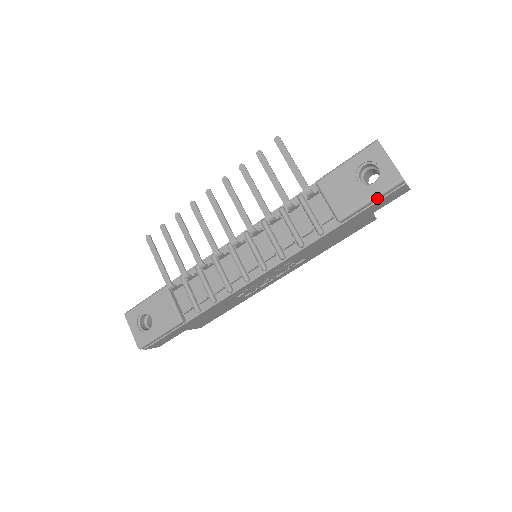
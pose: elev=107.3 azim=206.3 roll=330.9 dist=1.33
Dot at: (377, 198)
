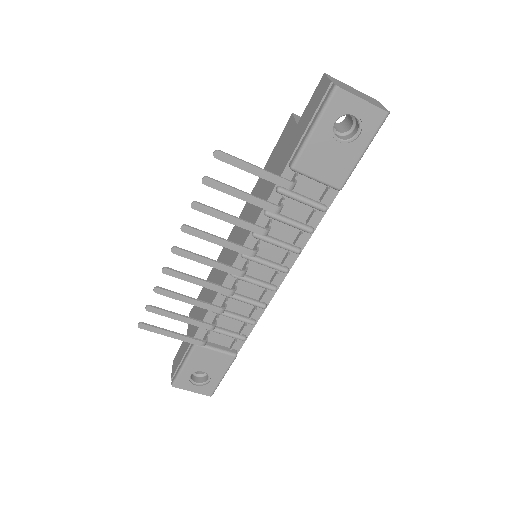
Dot at: (368, 146)
